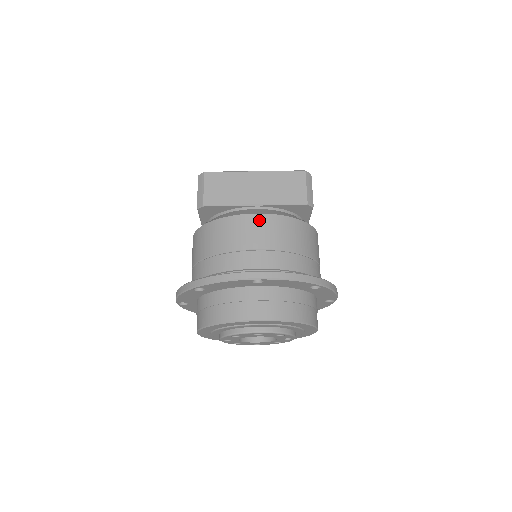
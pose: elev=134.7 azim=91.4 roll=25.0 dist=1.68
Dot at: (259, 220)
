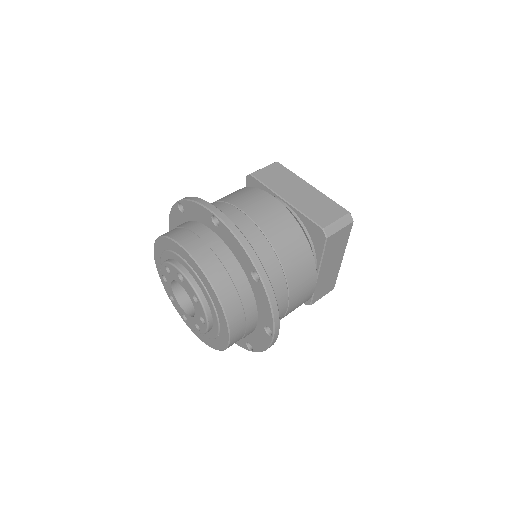
Dot at: (271, 202)
